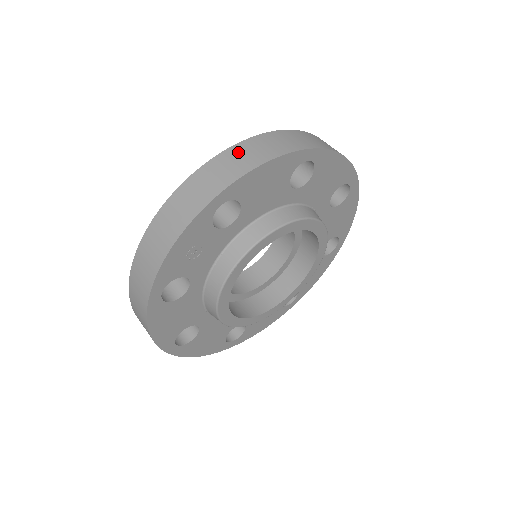
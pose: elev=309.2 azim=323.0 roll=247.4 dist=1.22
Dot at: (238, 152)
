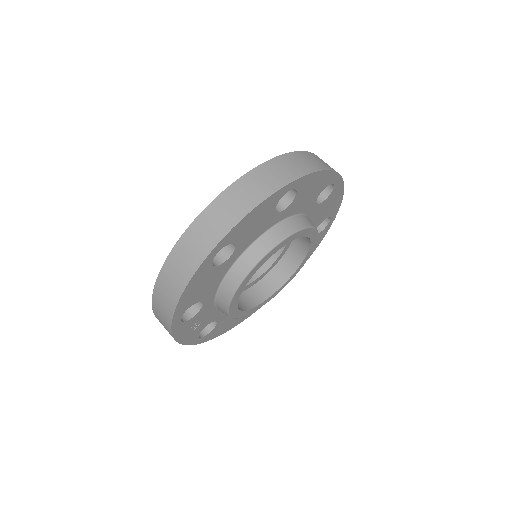
Dot at: (163, 284)
